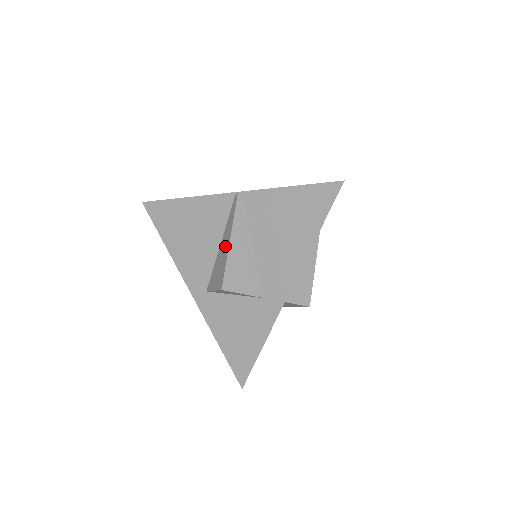
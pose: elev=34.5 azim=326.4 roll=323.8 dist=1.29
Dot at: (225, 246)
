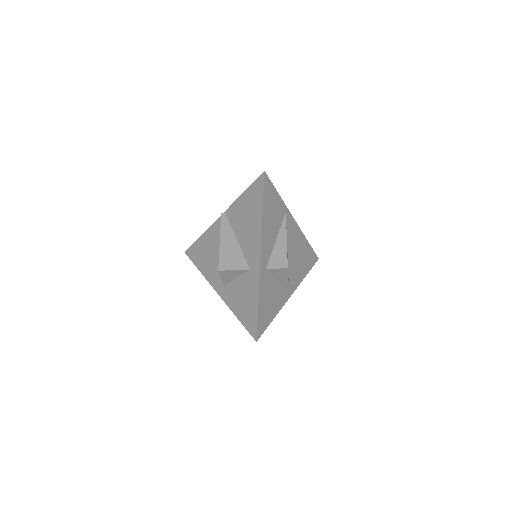
Dot at: occluded
